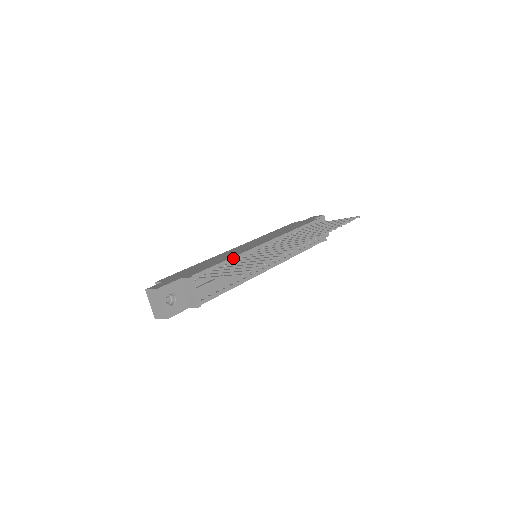
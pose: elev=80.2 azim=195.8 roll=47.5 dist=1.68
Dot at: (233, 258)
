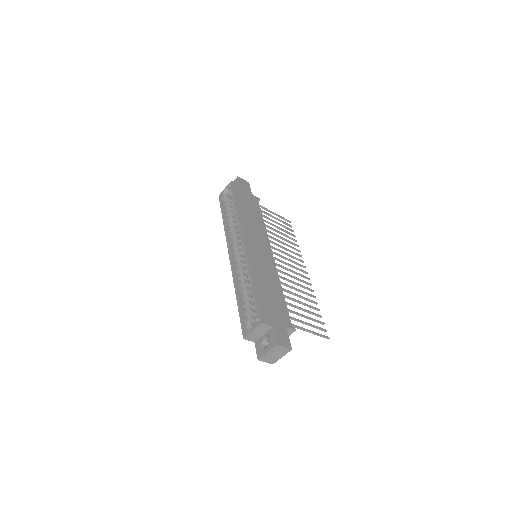
Dot at: (280, 284)
